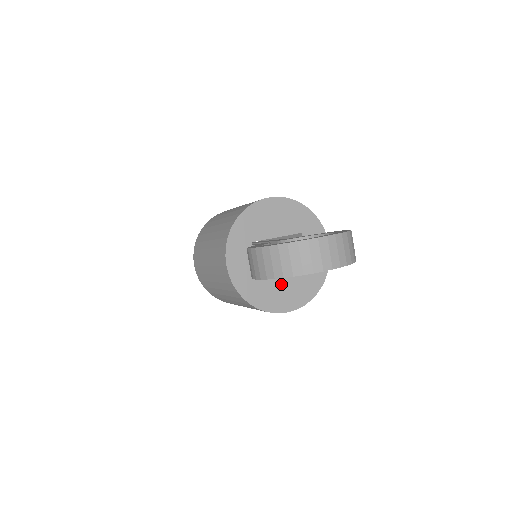
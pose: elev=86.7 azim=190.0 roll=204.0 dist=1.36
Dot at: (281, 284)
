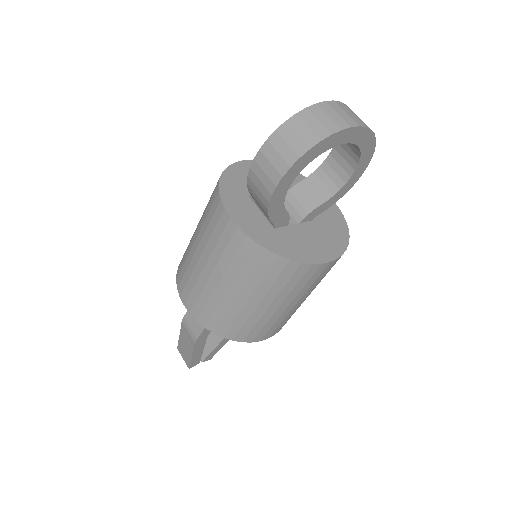
Dot at: (303, 234)
